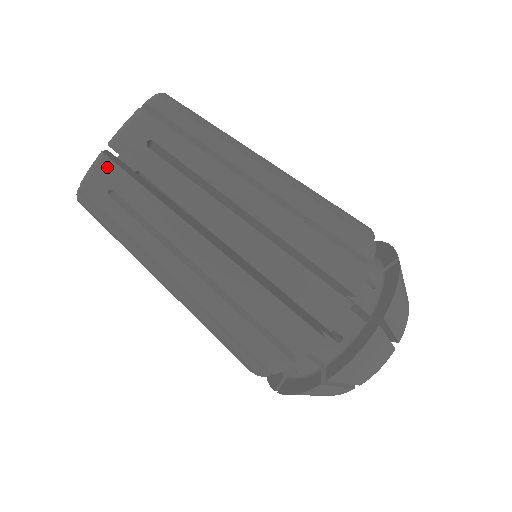
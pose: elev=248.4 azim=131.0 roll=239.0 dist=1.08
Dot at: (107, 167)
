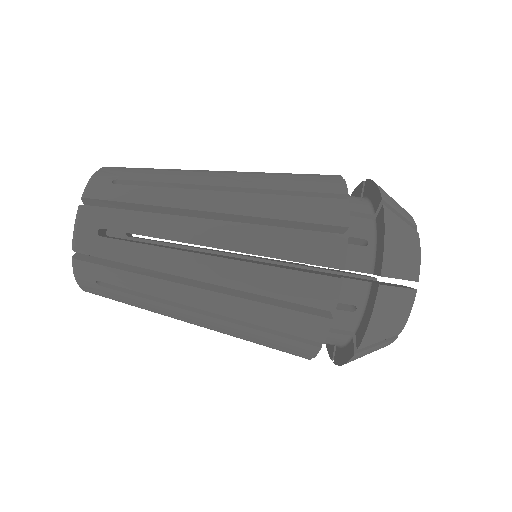
Dot at: (82, 267)
